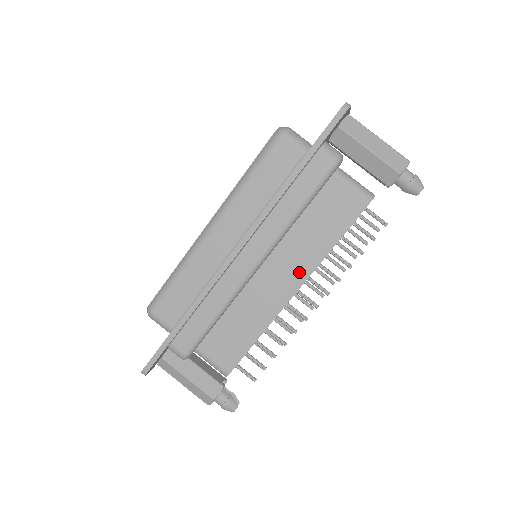
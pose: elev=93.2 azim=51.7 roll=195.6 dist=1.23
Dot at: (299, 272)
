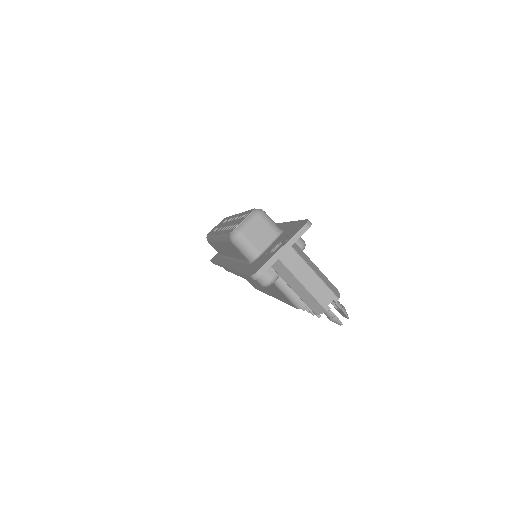
Dot at: (270, 293)
